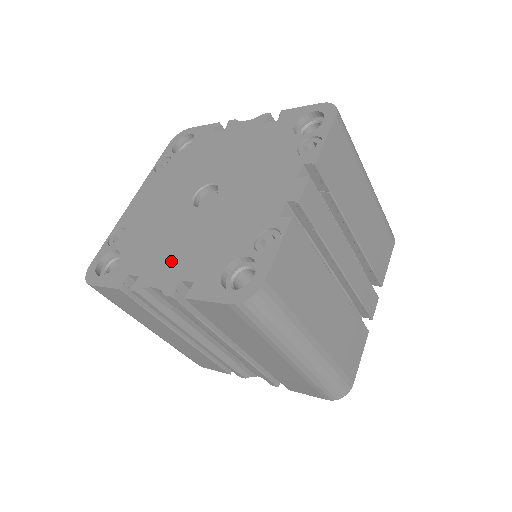
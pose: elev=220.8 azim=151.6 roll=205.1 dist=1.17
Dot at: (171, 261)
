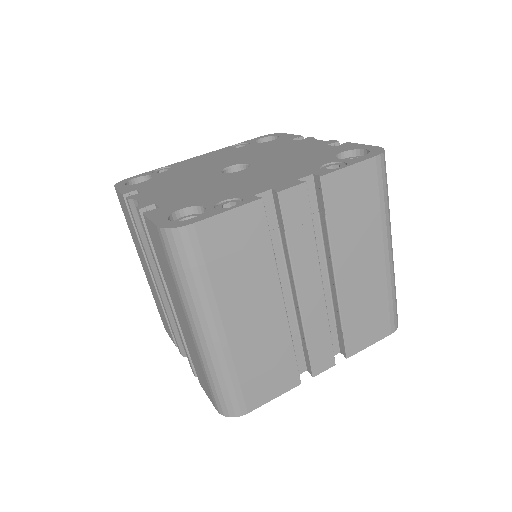
Dot at: (166, 192)
